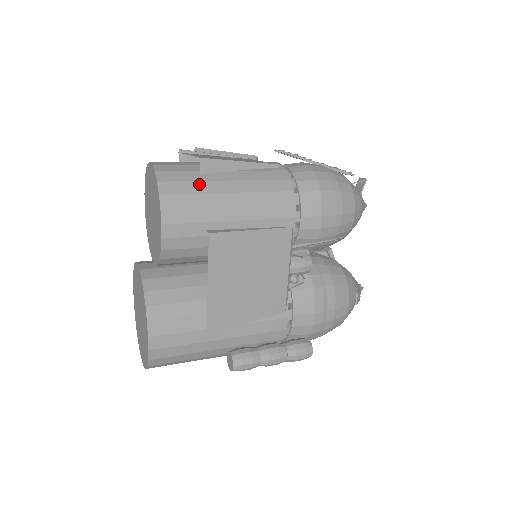
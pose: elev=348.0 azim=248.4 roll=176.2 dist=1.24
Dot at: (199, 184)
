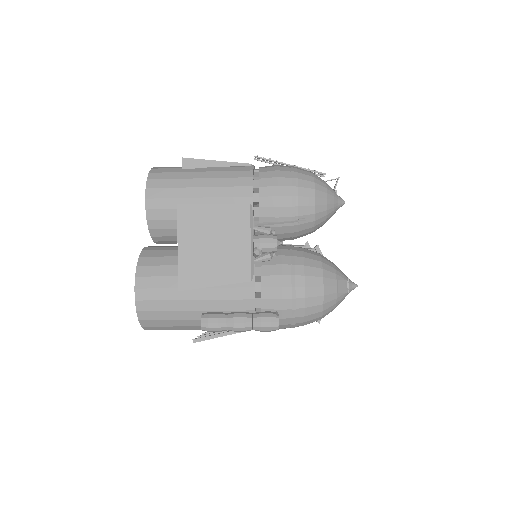
Dot at: (178, 174)
